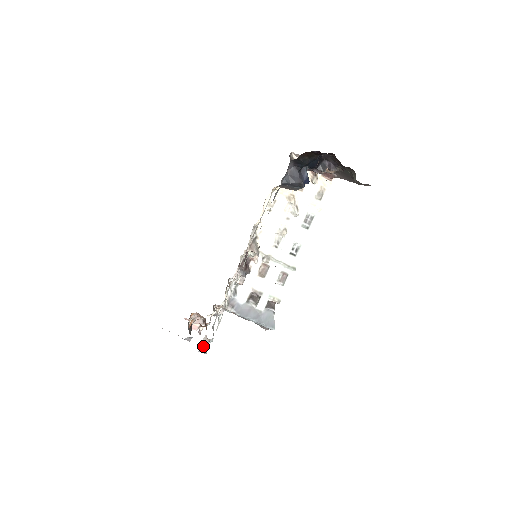
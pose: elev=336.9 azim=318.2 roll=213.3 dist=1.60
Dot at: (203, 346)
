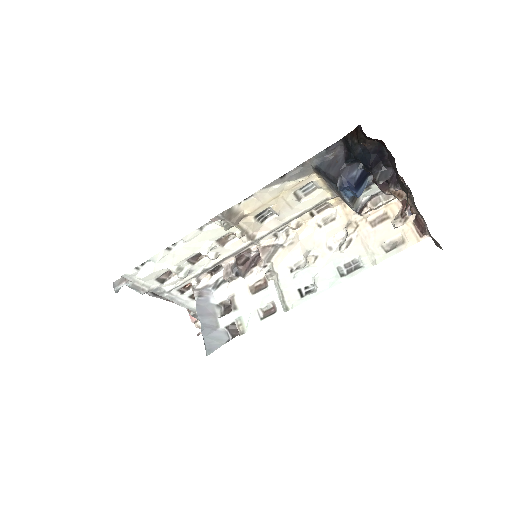
Dot at: (119, 281)
